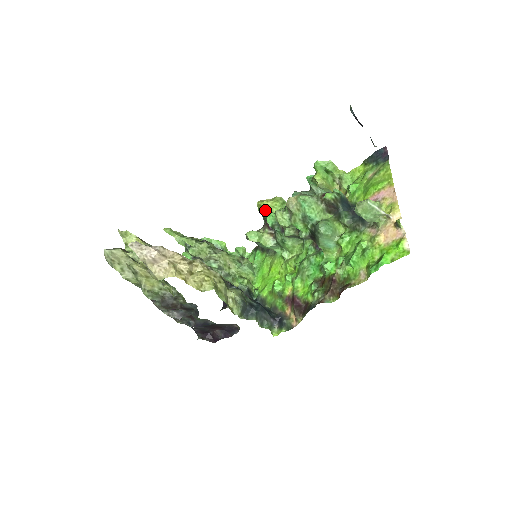
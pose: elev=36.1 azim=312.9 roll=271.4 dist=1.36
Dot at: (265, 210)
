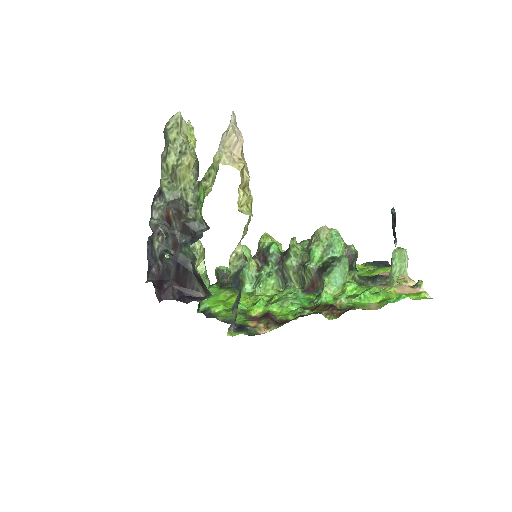
Dot at: (269, 242)
